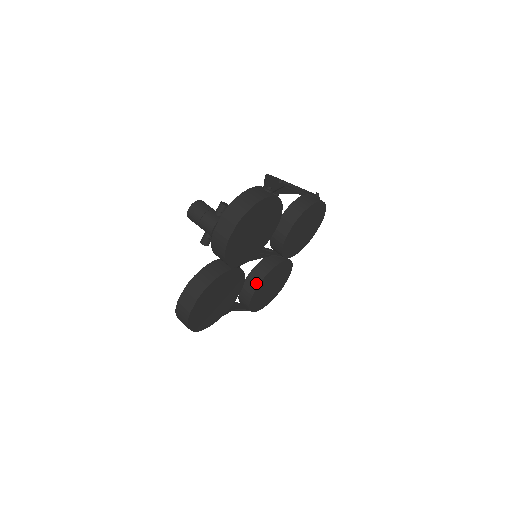
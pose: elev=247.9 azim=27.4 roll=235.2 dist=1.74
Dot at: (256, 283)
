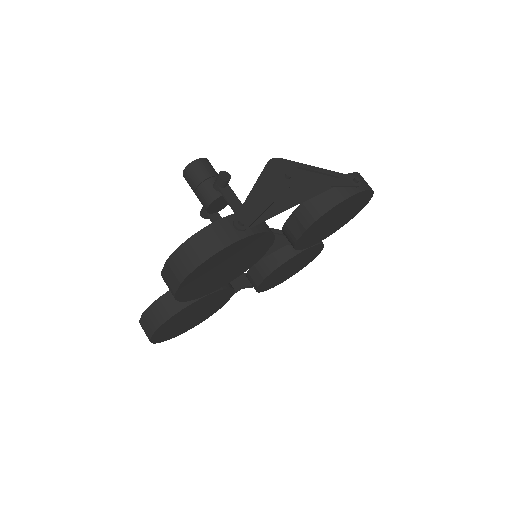
Dot at: (262, 276)
